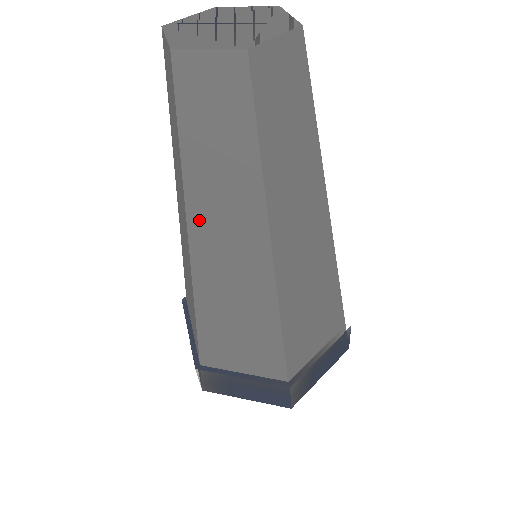
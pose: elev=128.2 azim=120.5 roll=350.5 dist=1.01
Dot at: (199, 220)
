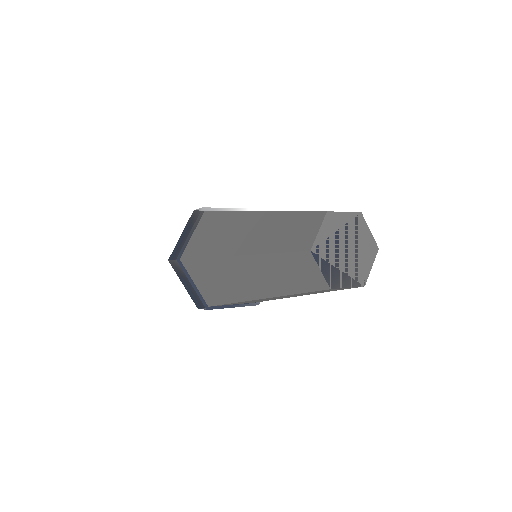
Dot at: (275, 297)
